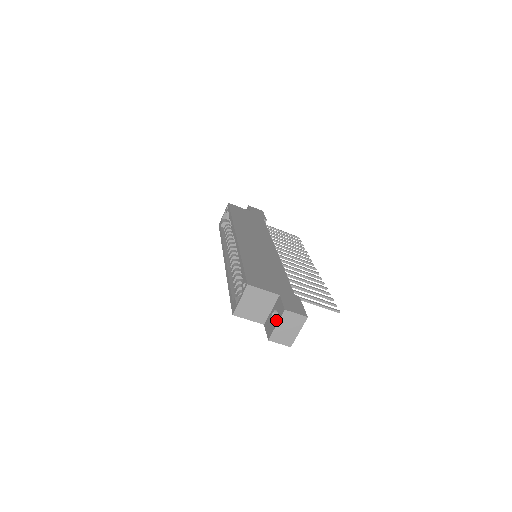
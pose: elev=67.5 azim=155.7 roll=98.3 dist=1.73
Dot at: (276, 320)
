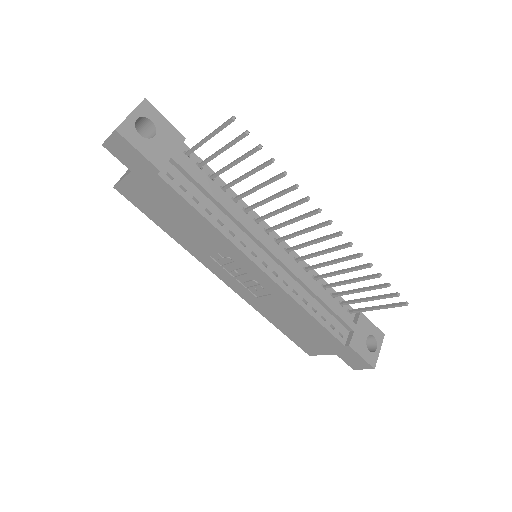
Dot at: occluded
